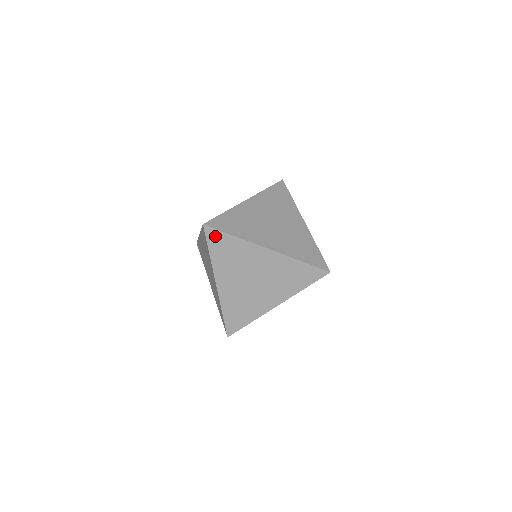
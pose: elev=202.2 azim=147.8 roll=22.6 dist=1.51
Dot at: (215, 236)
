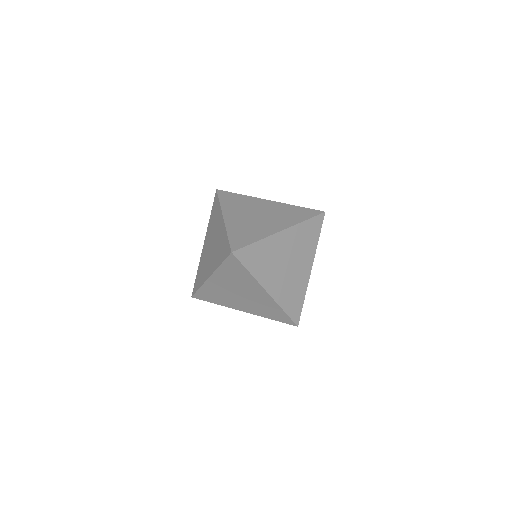
Dot at: (234, 262)
